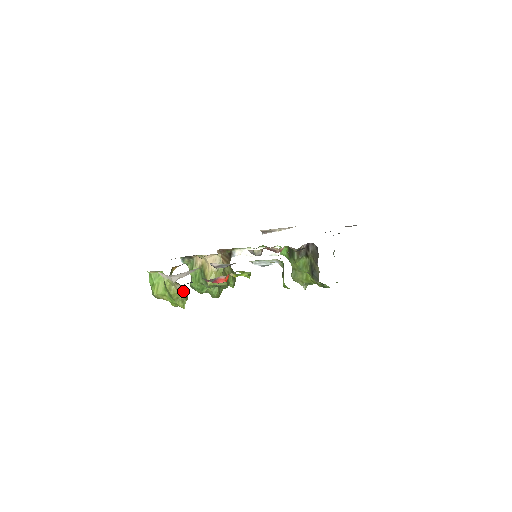
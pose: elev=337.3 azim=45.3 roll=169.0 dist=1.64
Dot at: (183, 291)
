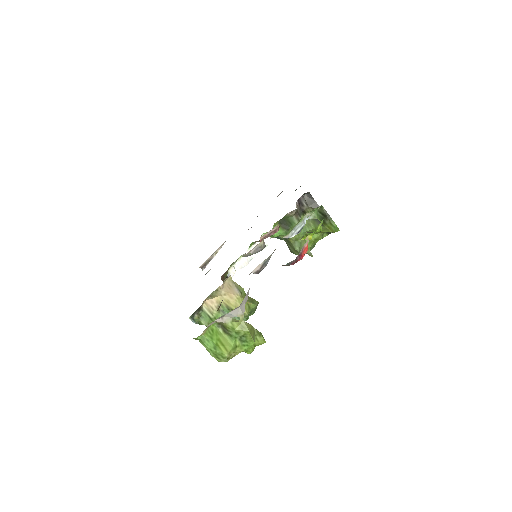
Dot at: occluded
